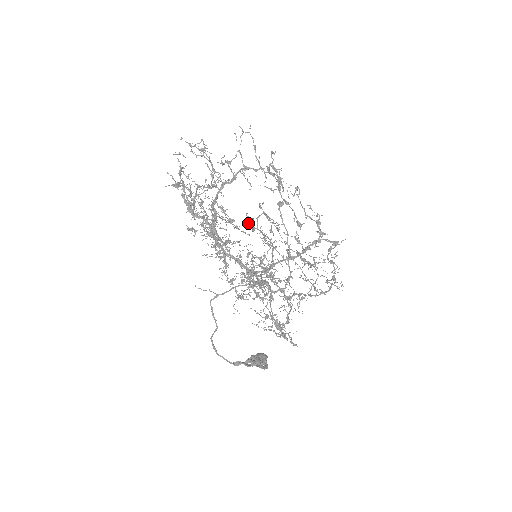
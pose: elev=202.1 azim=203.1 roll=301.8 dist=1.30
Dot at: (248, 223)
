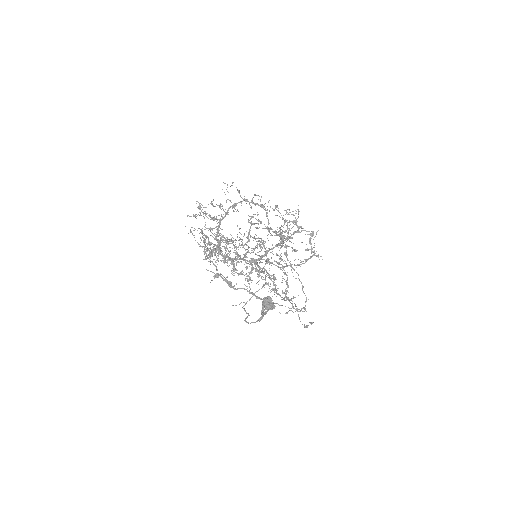
Dot at: occluded
